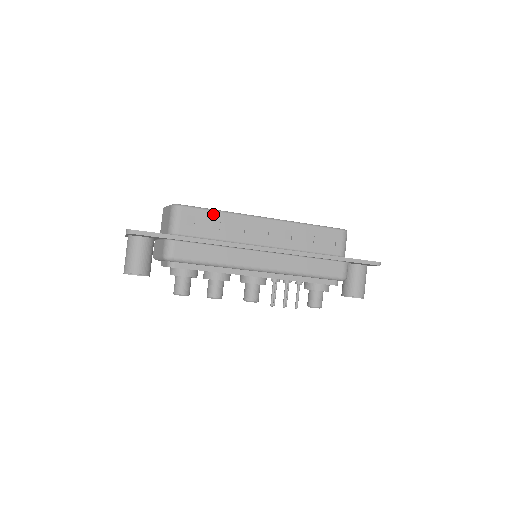
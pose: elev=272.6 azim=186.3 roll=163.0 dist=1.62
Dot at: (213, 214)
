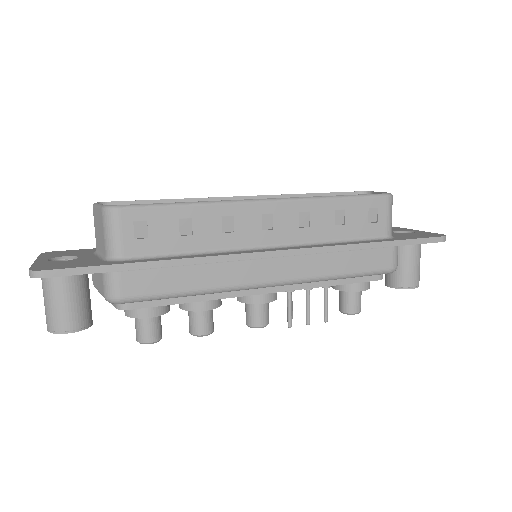
Dot at: (177, 211)
